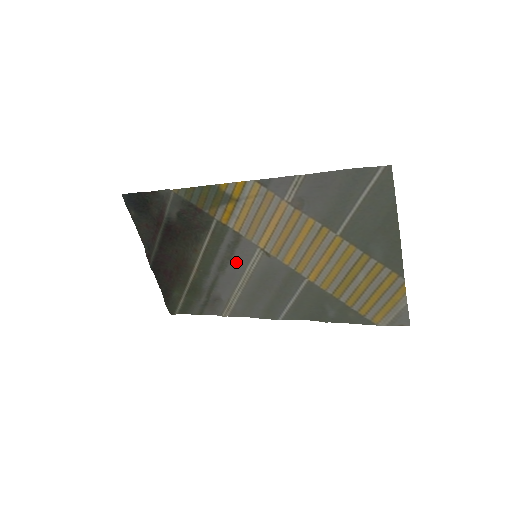
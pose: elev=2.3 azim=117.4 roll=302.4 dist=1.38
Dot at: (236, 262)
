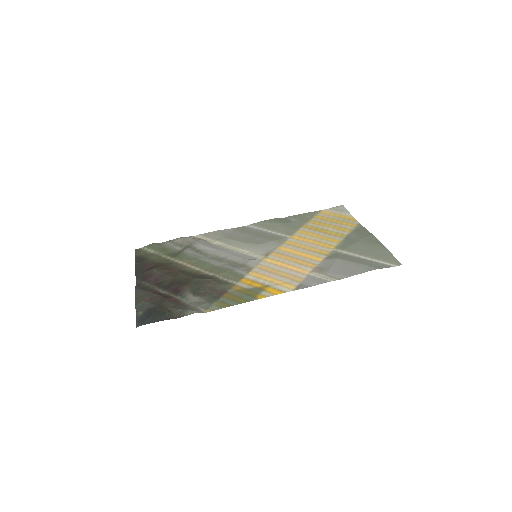
Dot at: (234, 257)
